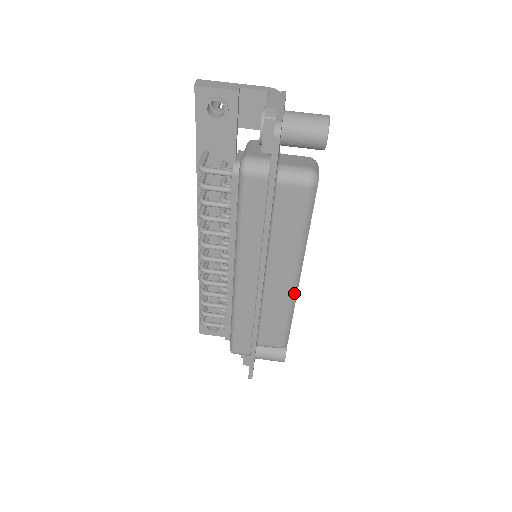
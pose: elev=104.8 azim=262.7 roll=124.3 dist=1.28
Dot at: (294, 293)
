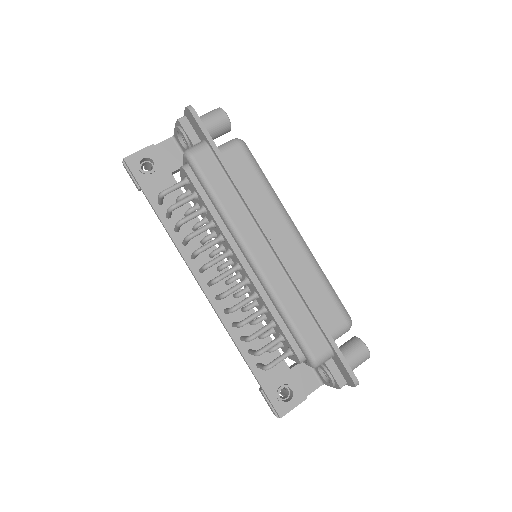
Dot at: (306, 248)
